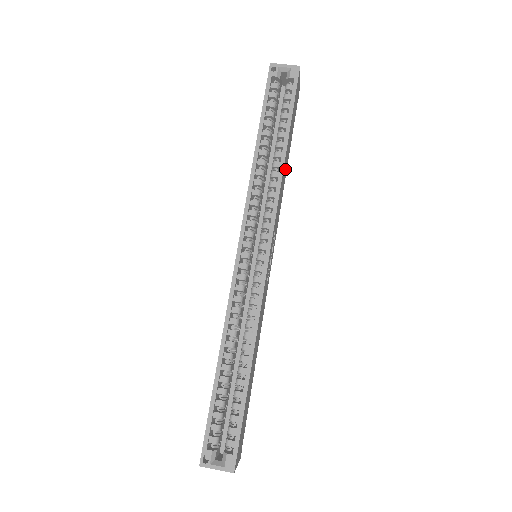
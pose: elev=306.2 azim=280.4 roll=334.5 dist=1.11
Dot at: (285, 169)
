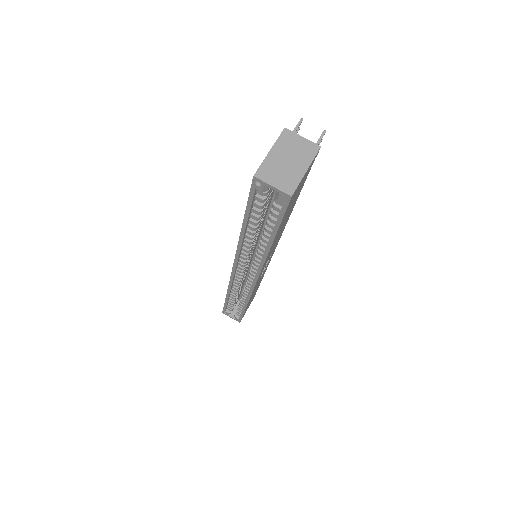
Dot at: (282, 228)
